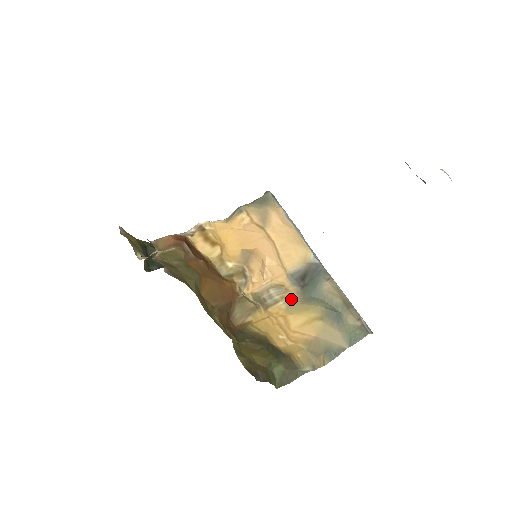
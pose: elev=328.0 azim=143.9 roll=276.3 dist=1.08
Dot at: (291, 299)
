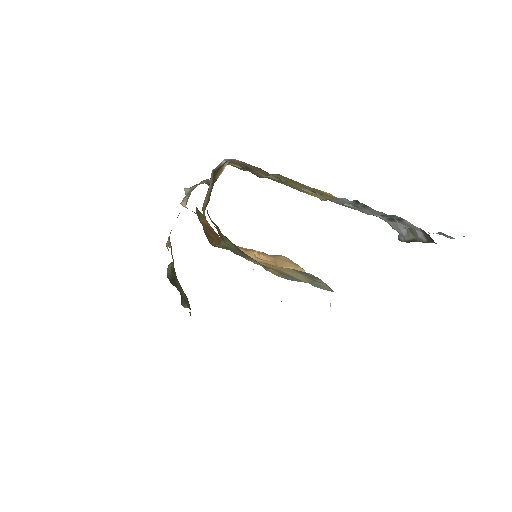
Dot at: occluded
